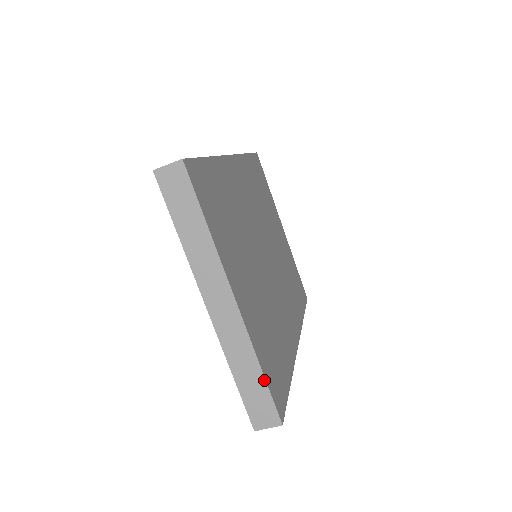
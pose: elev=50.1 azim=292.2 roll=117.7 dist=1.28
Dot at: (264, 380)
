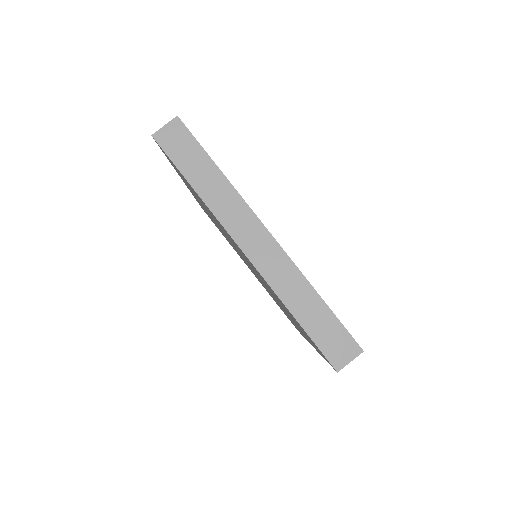
Dot at: (326, 307)
